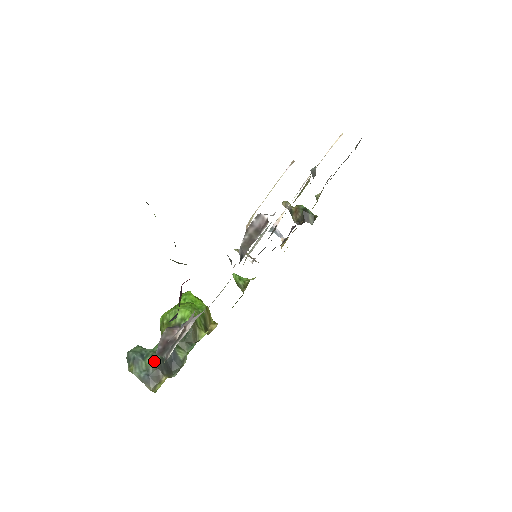
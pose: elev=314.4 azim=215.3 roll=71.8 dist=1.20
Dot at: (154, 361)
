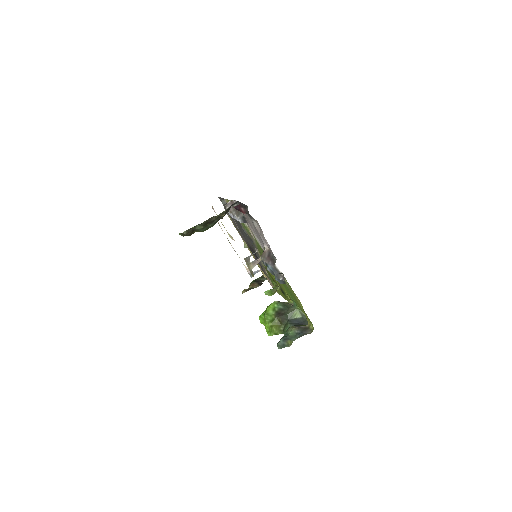
Dot at: (292, 328)
